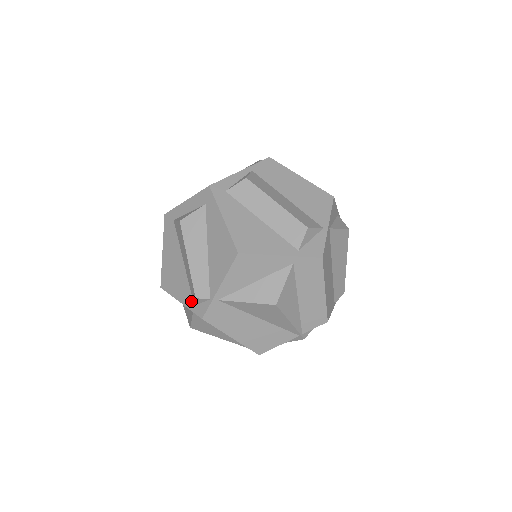
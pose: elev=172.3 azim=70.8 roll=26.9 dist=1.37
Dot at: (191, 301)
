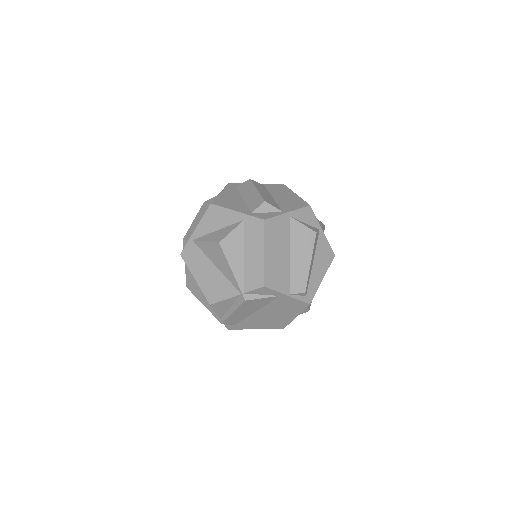
Dot at: occluded
